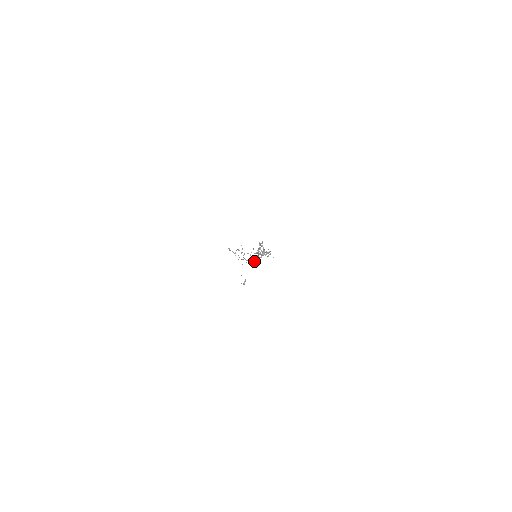
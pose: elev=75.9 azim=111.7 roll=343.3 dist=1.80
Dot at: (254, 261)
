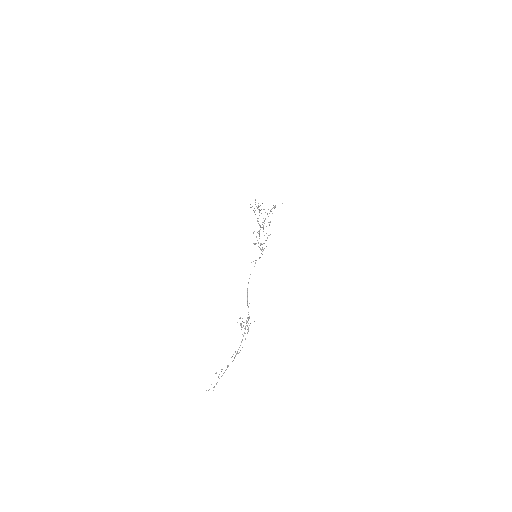
Dot at: occluded
